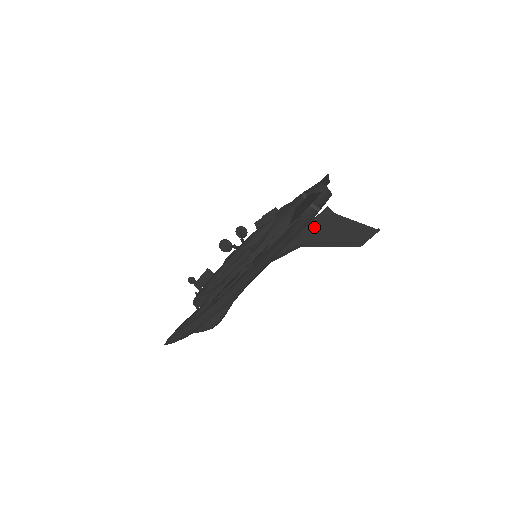
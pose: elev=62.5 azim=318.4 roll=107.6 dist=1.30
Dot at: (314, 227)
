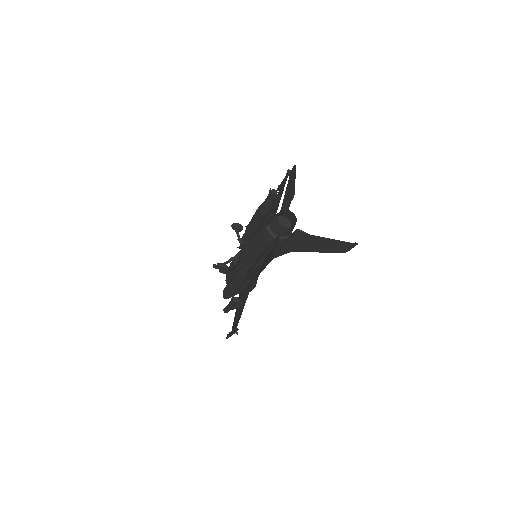
Dot at: (293, 244)
